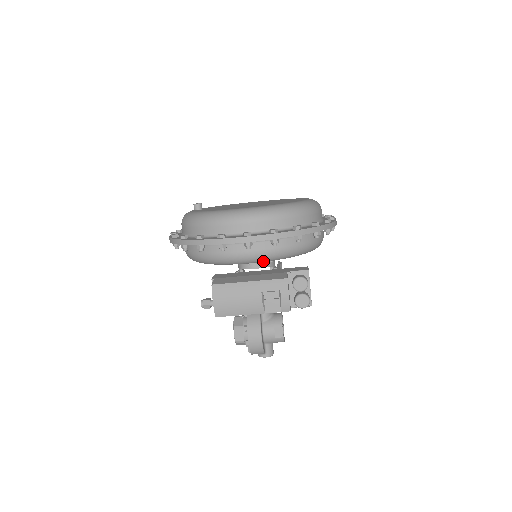
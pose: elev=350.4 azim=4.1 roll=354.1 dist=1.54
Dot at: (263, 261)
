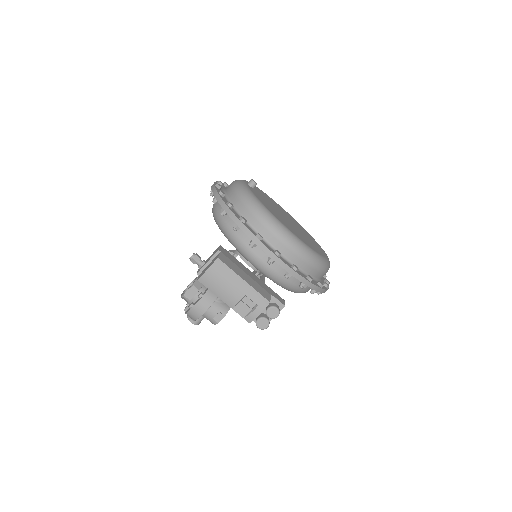
Dot at: (265, 275)
